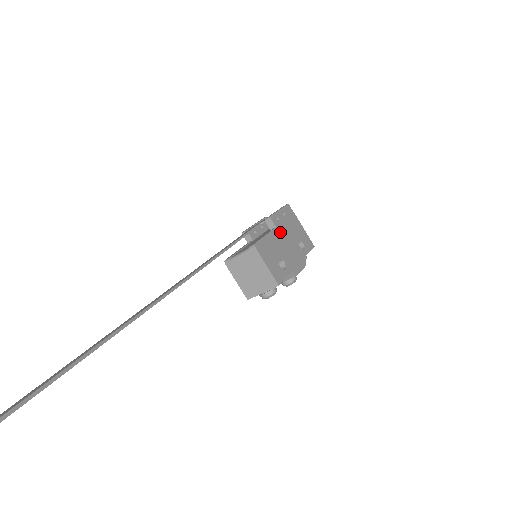
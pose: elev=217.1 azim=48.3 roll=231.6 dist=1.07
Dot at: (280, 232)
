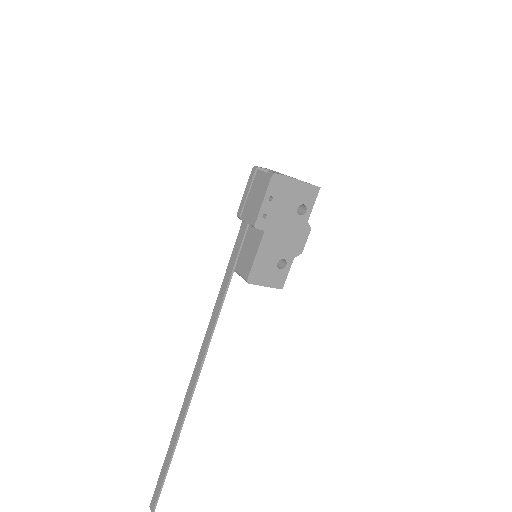
Dot at: (271, 230)
